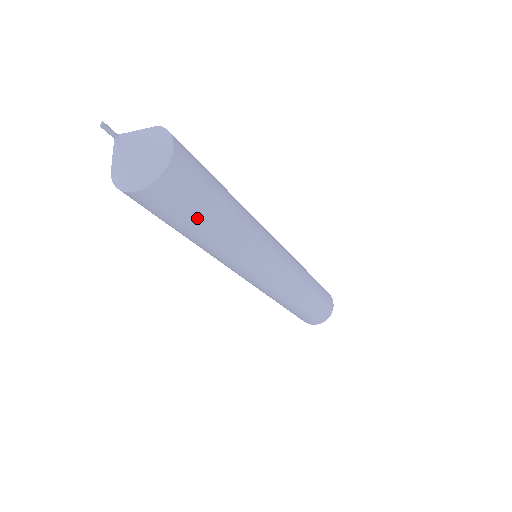
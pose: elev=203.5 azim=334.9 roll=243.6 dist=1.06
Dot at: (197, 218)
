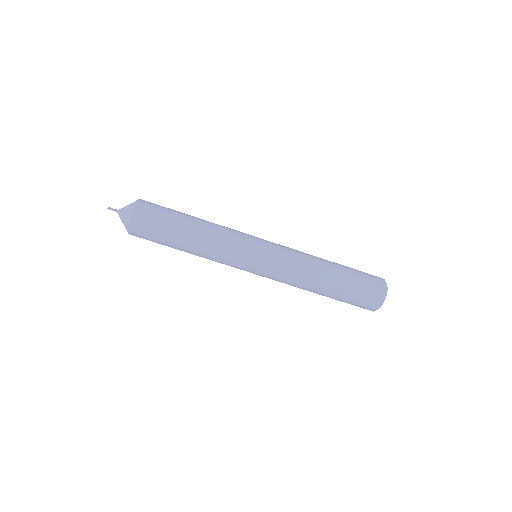
Dot at: (167, 237)
